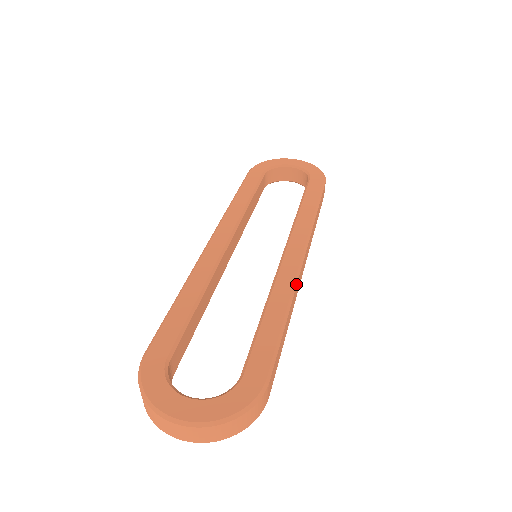
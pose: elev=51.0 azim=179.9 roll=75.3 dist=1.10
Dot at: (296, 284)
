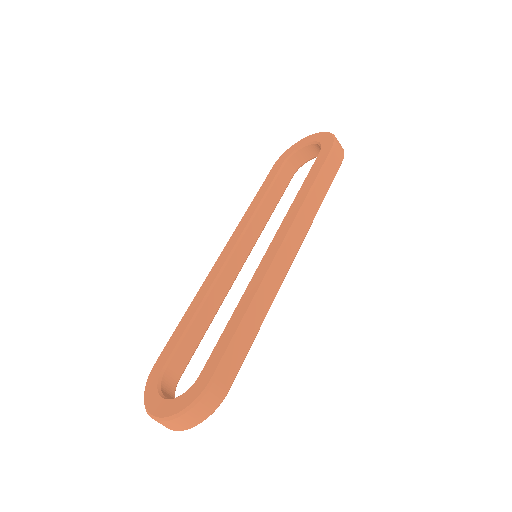
Dot at: (265, 280)
